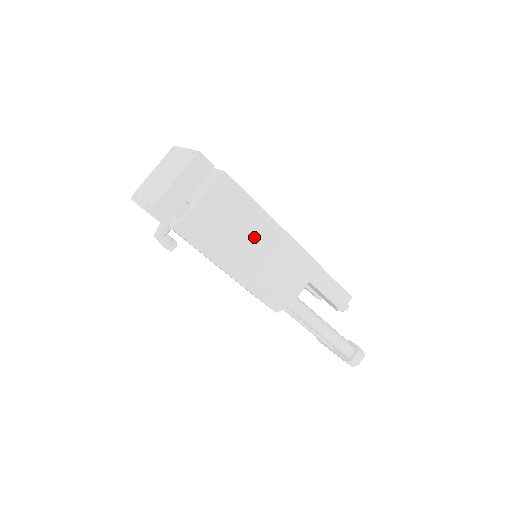
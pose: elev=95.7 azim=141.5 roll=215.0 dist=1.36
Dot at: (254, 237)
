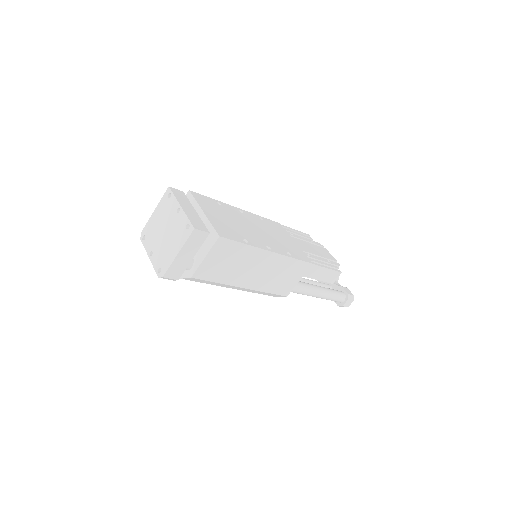
Dot at: (252, 267)
